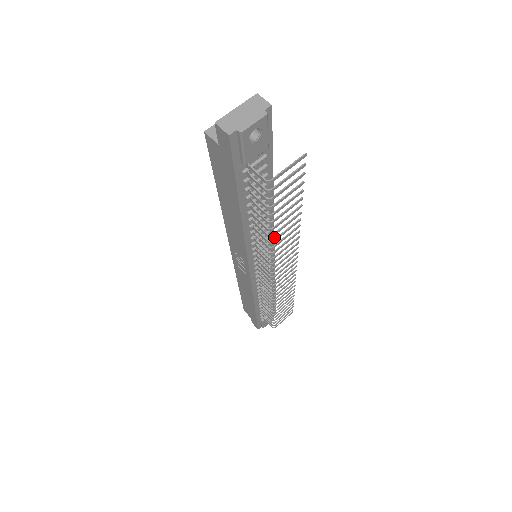
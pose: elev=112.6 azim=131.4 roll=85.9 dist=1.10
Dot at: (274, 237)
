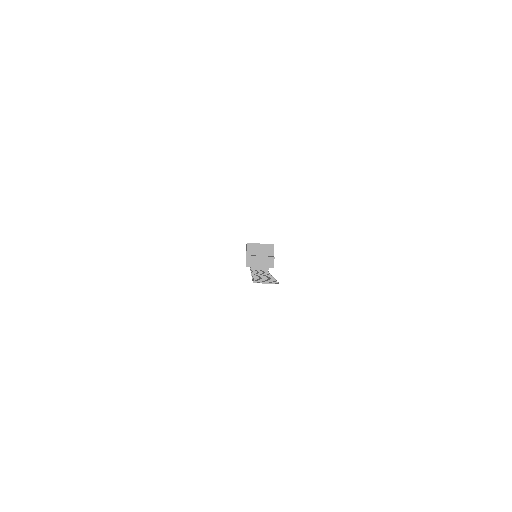
Dot at: occluded
